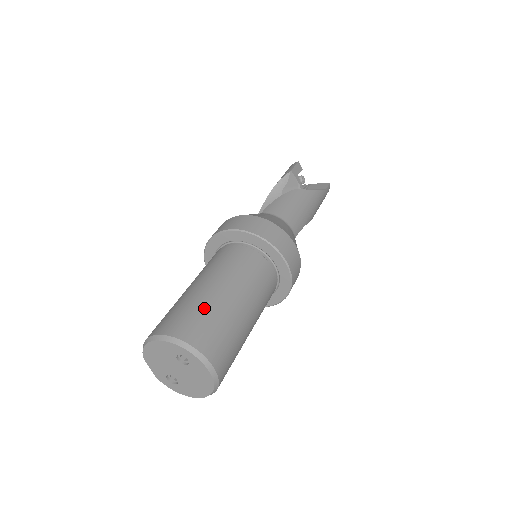
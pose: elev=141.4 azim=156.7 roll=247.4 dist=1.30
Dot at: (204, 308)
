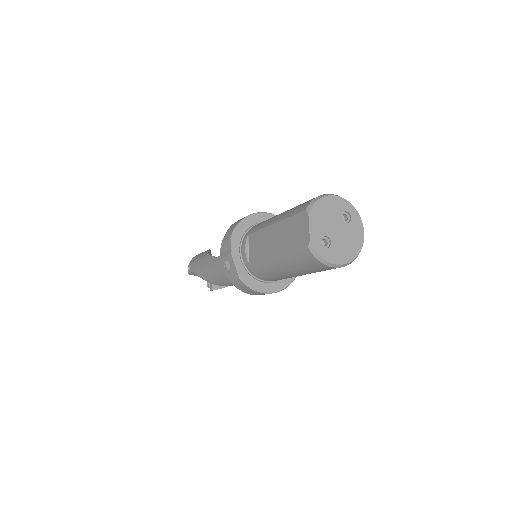
Dot at: occluded
